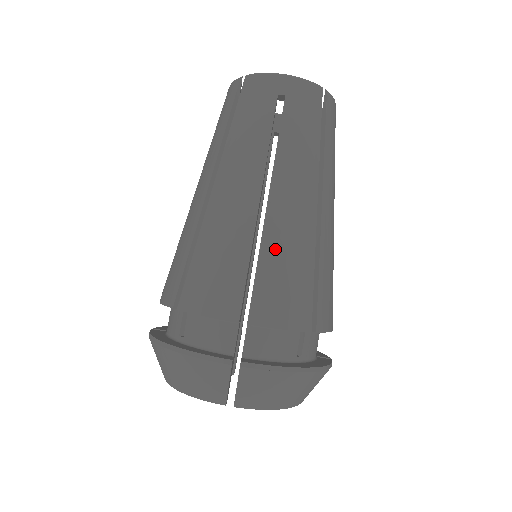
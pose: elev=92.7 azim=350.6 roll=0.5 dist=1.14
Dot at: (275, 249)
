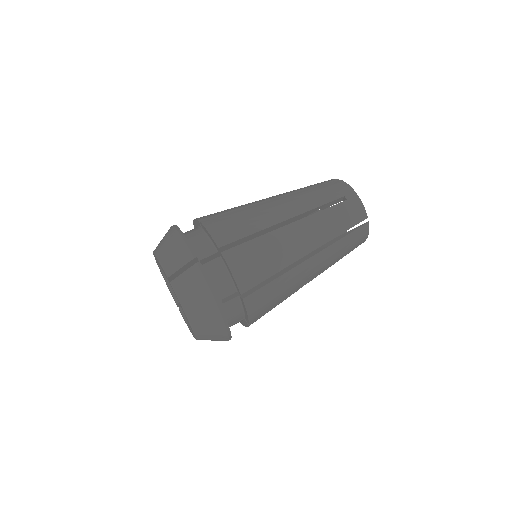
Dot at: (269, 243)
